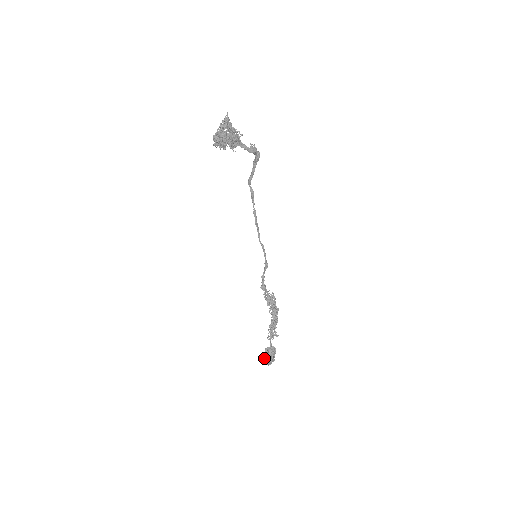
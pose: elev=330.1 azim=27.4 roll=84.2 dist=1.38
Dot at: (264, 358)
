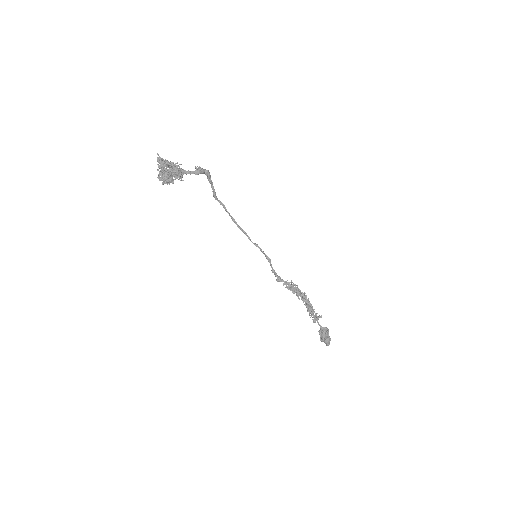
Dot at: (321, 341)
